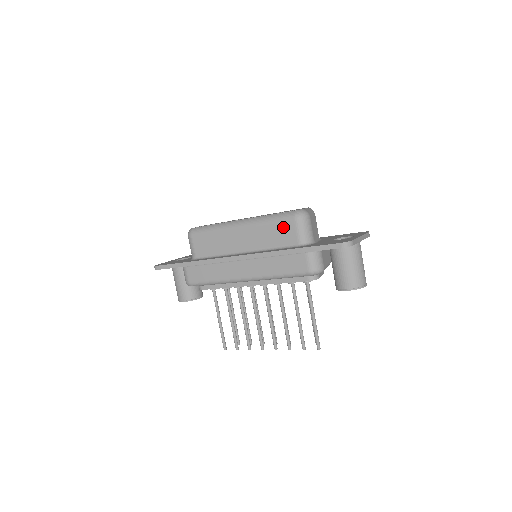
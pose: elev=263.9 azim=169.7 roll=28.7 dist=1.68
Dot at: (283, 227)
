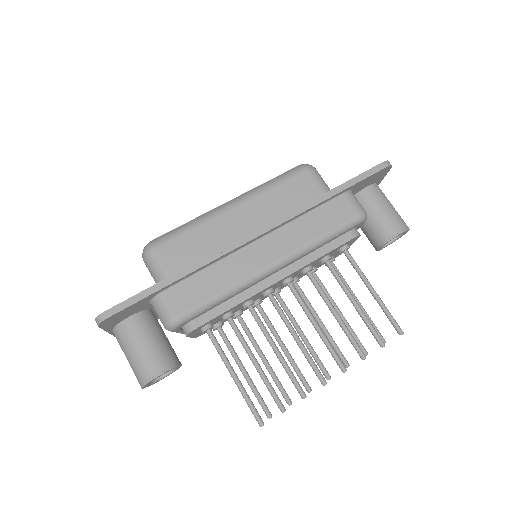
Dot at: (296, 183)
